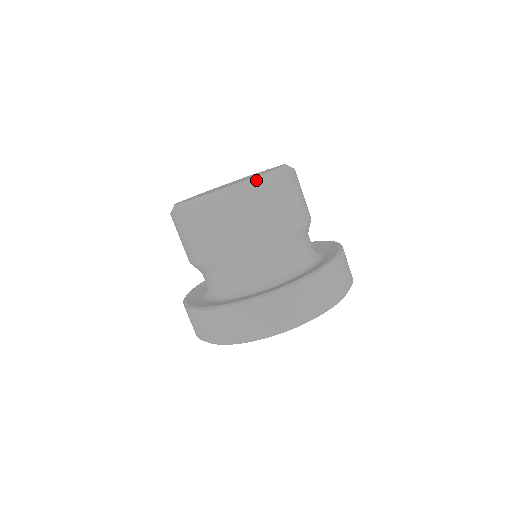
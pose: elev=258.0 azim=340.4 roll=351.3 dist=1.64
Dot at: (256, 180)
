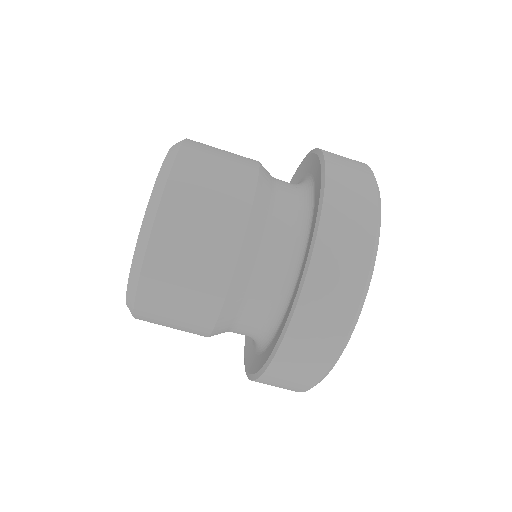
Dot at: (158, 186)
